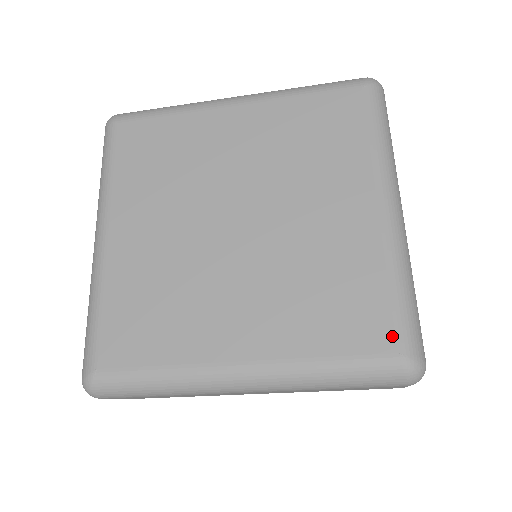
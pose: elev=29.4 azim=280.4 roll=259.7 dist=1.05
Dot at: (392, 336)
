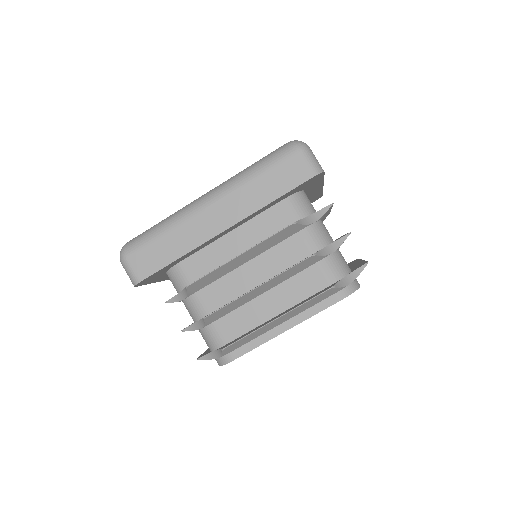
Dot at: occluded
